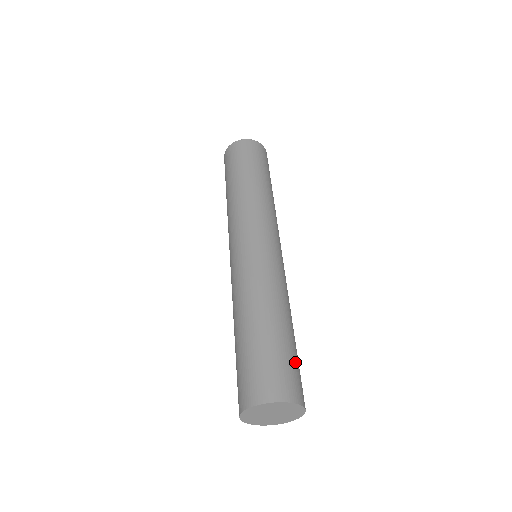
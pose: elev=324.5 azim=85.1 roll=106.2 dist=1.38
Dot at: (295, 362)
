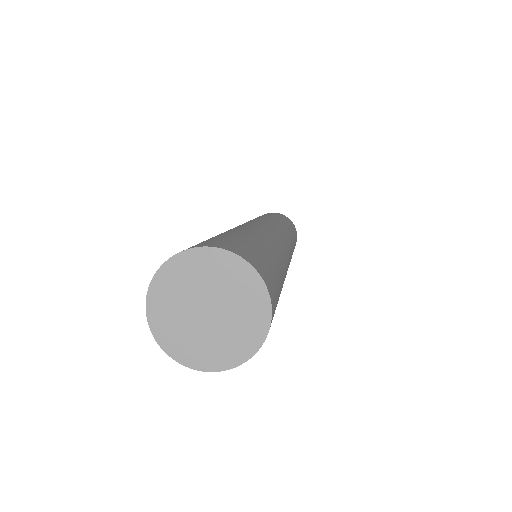
Dot at: (266, 258)
